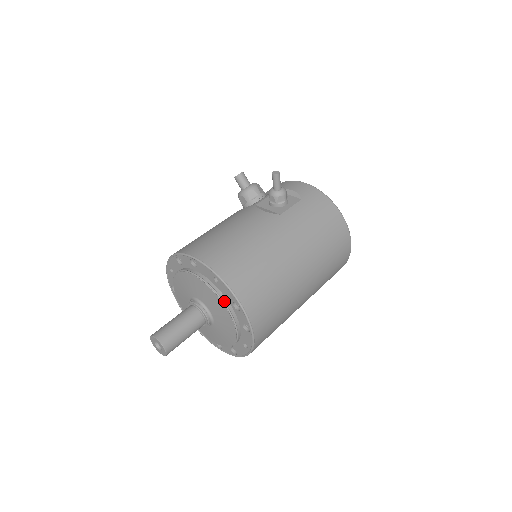
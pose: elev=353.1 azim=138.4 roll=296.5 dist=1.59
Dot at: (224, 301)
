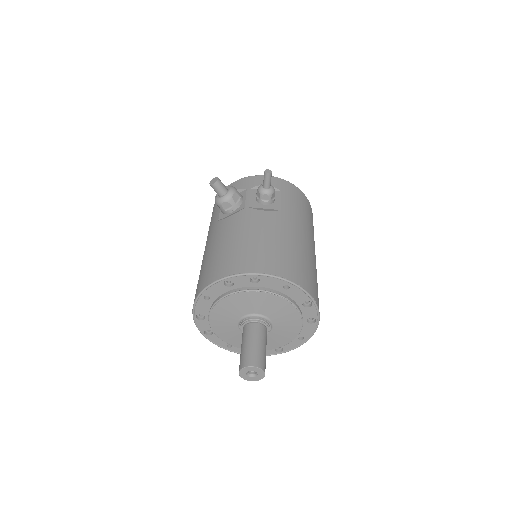
Dot at: (294, 304)
